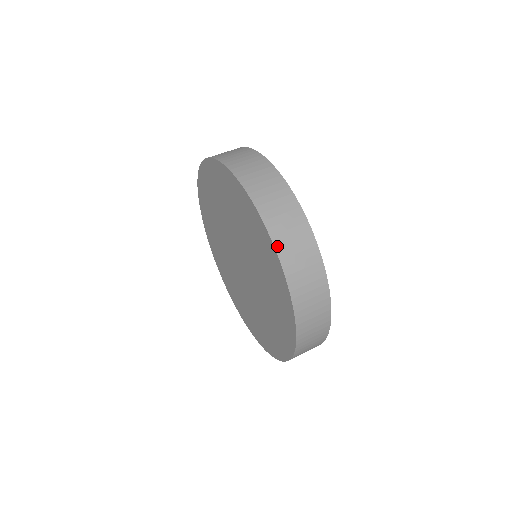
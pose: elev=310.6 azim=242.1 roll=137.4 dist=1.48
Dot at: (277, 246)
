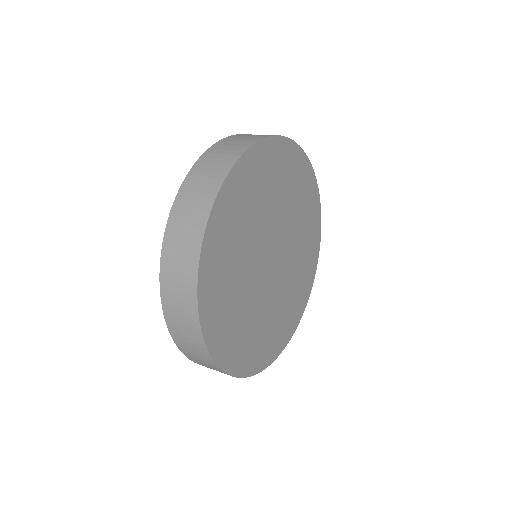
Dot at: (188, 178)
